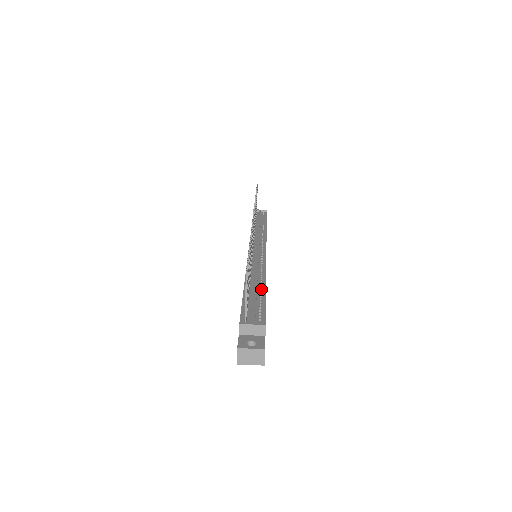
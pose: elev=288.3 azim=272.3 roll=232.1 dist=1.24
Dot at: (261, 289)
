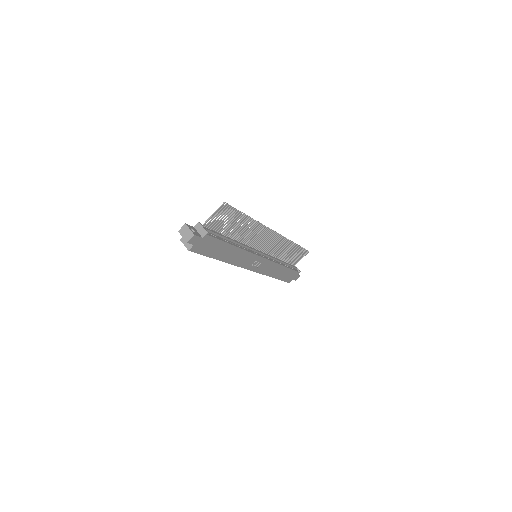
Dot at: (231, 243)
